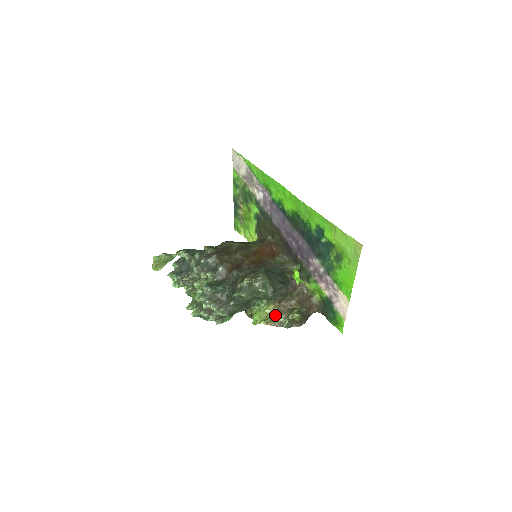
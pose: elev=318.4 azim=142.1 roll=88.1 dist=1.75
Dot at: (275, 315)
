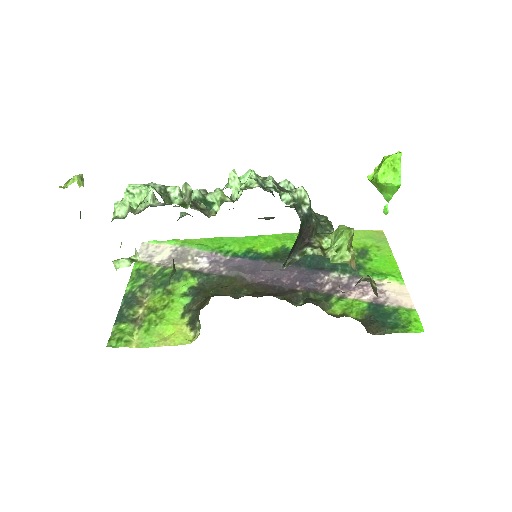
Dot at: occluded
